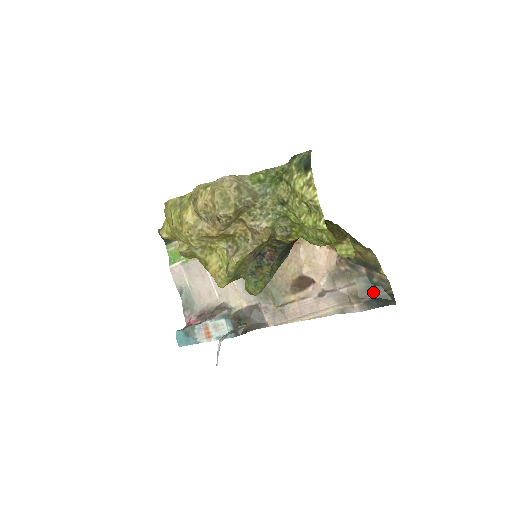
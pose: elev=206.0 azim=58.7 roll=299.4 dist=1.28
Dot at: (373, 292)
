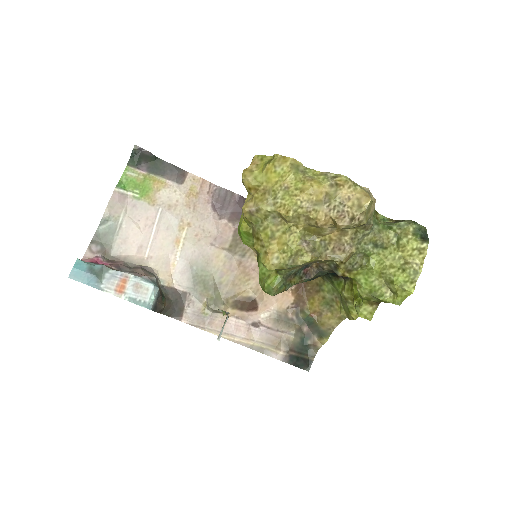
Dot at: (301, 351)
